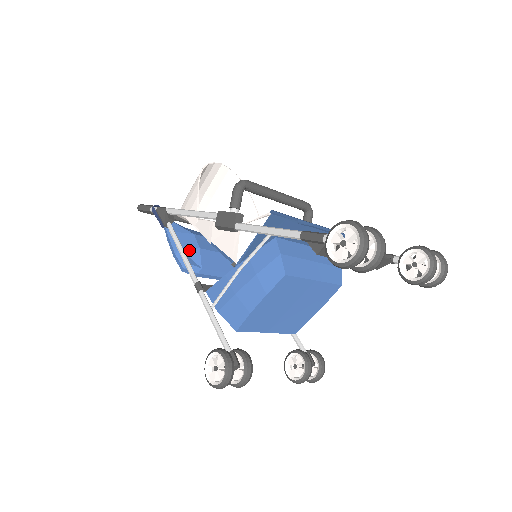
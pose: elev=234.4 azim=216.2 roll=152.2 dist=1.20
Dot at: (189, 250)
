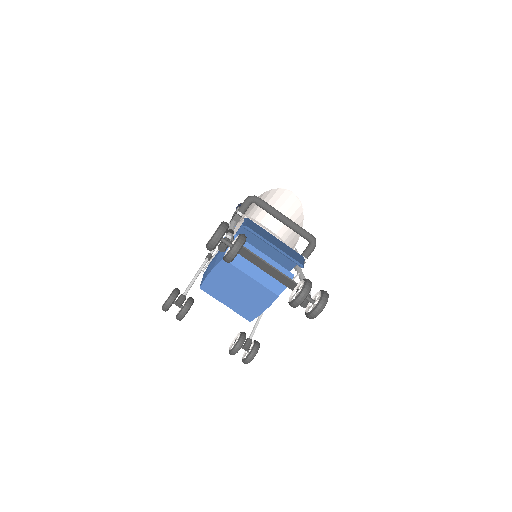
Dot at: occluded
